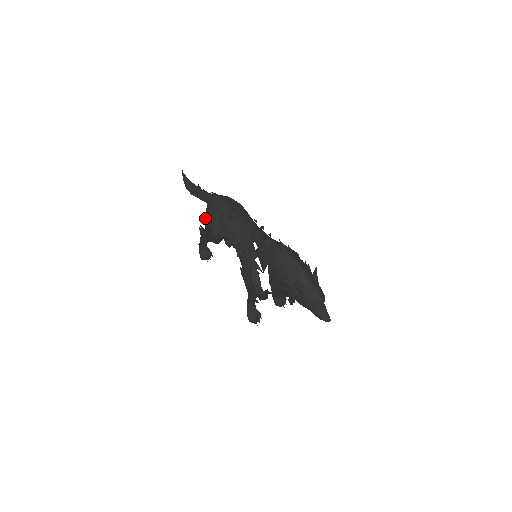
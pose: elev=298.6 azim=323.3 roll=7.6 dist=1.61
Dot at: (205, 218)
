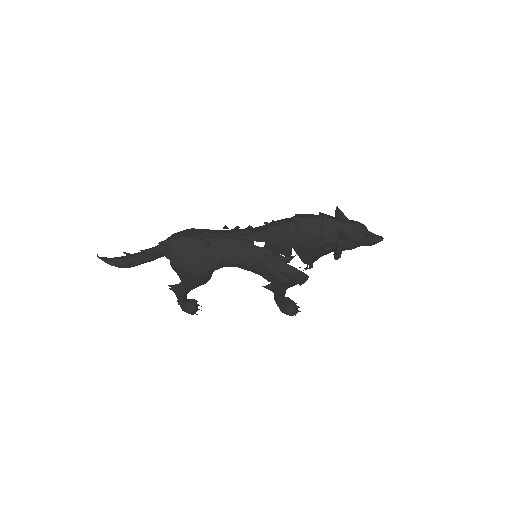
Dot at: (179, 271)
